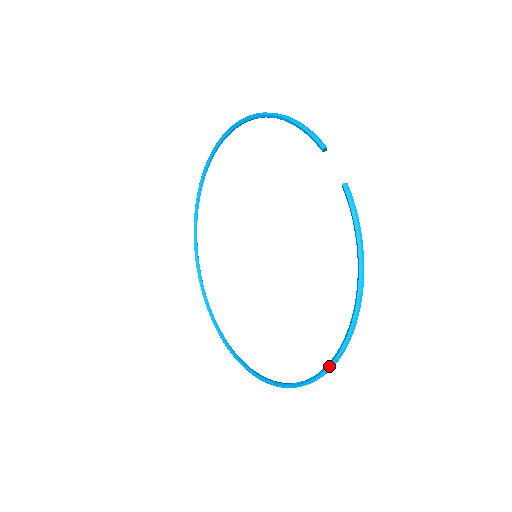
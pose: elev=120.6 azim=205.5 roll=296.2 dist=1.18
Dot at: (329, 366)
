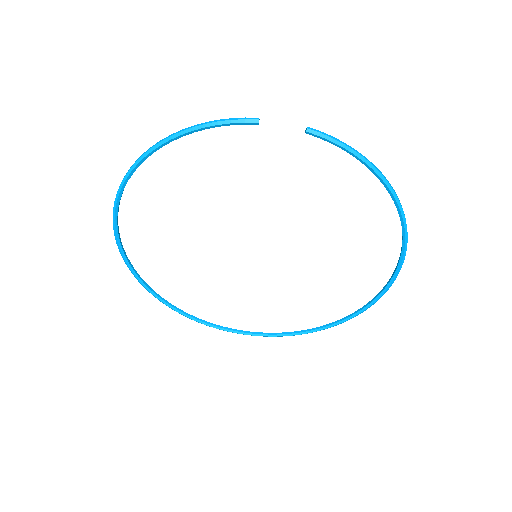
Dot at: (403, 256)
